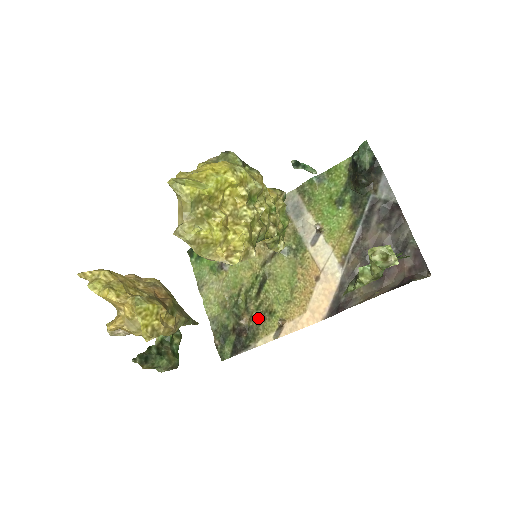
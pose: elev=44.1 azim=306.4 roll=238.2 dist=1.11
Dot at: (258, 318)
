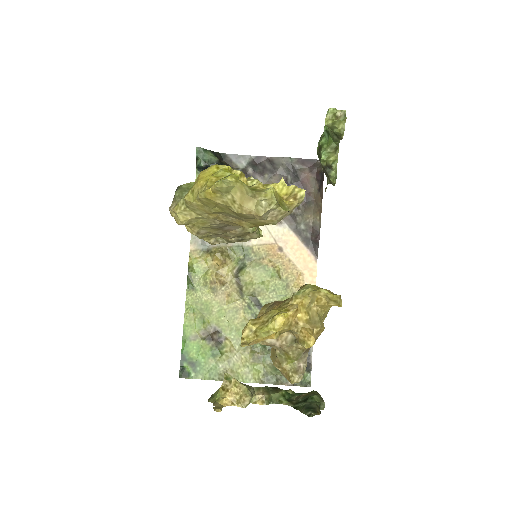
Dot at: occluded
